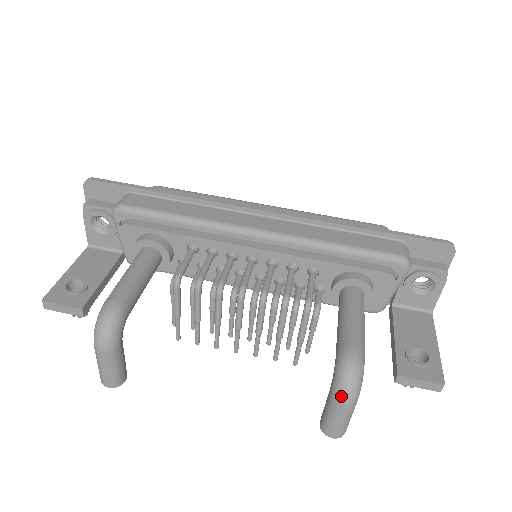
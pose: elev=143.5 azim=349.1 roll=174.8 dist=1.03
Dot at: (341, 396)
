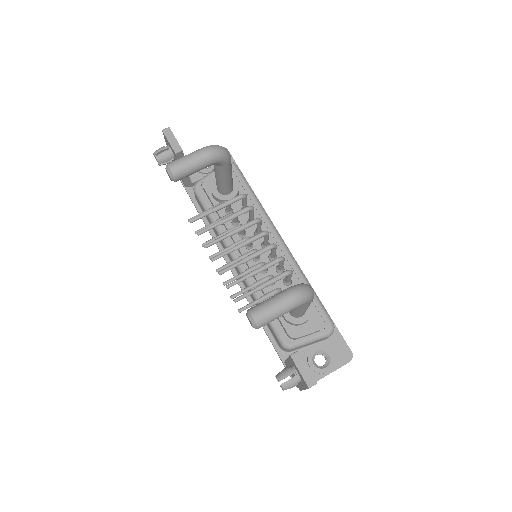
Dot at: (296, 290)
